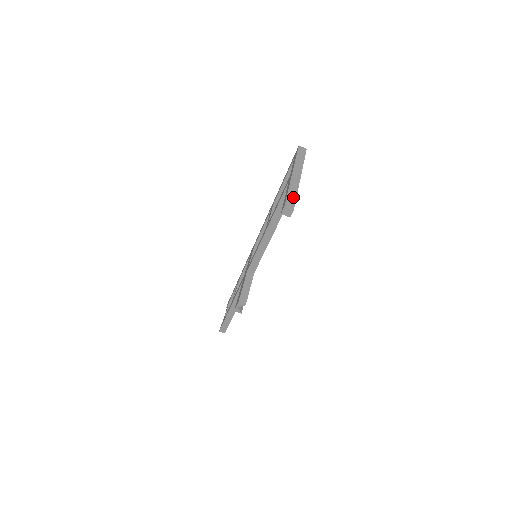
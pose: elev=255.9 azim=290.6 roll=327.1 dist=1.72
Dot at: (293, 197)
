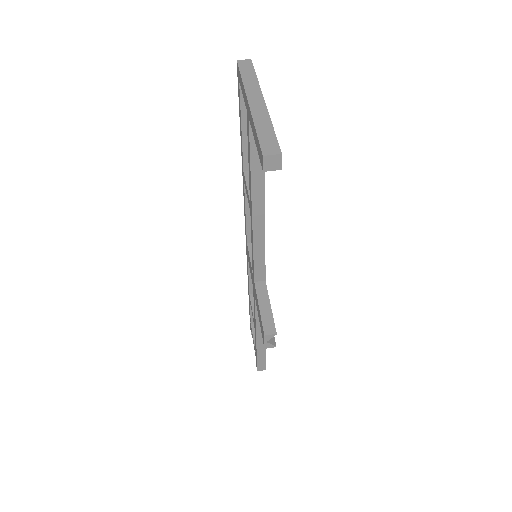
Dot at: (269, 134)
